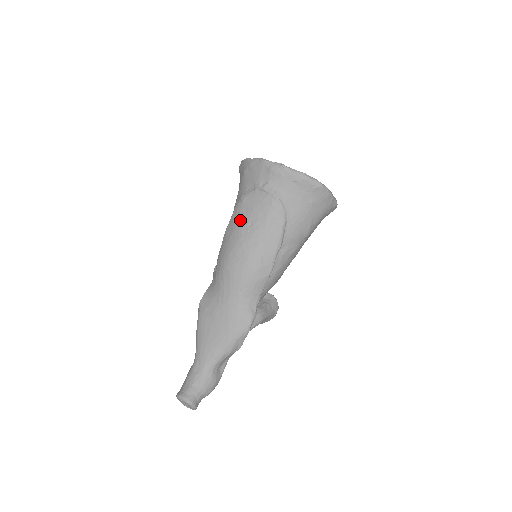
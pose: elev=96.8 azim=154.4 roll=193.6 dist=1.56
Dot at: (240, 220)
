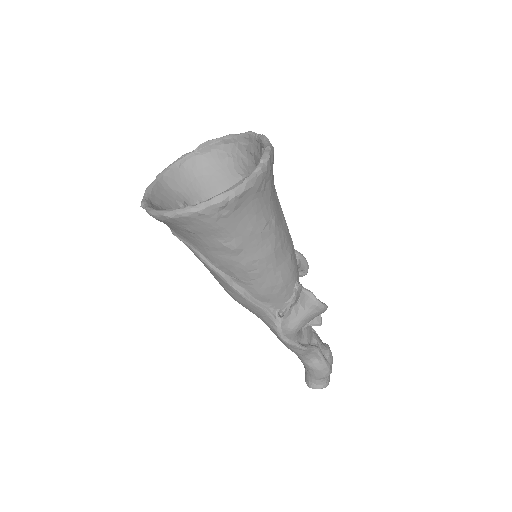
Dot at: occluded
